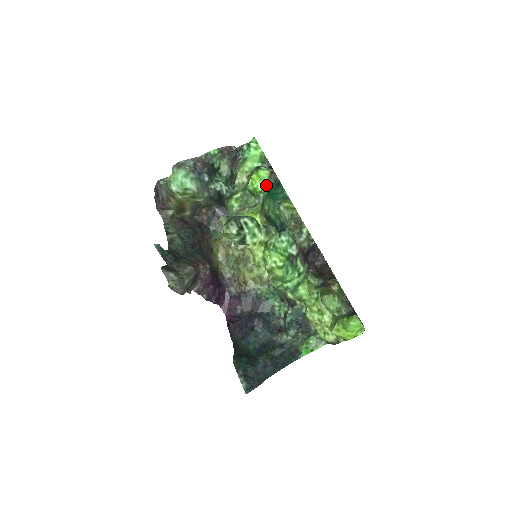
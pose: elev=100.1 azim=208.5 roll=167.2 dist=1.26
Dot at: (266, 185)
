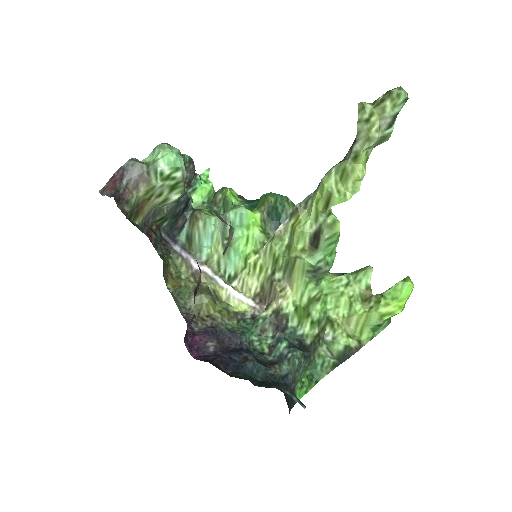
Dot at: (239, 202)
